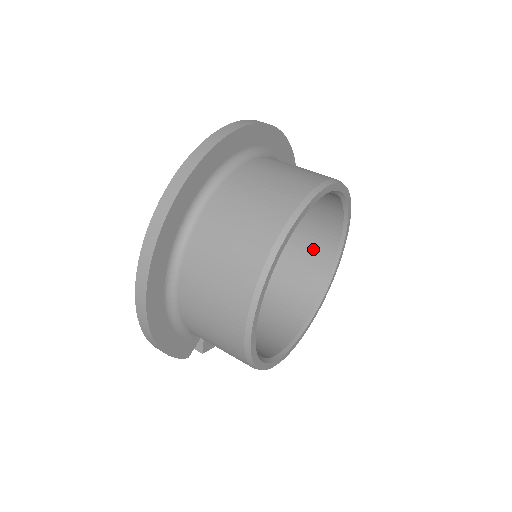
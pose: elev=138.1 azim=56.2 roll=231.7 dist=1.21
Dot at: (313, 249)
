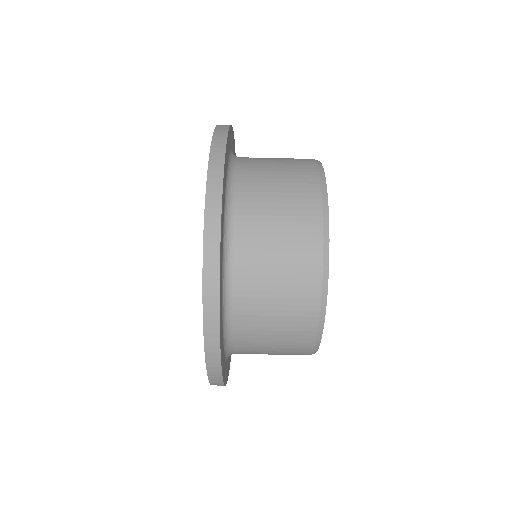
Dot at: occluded
